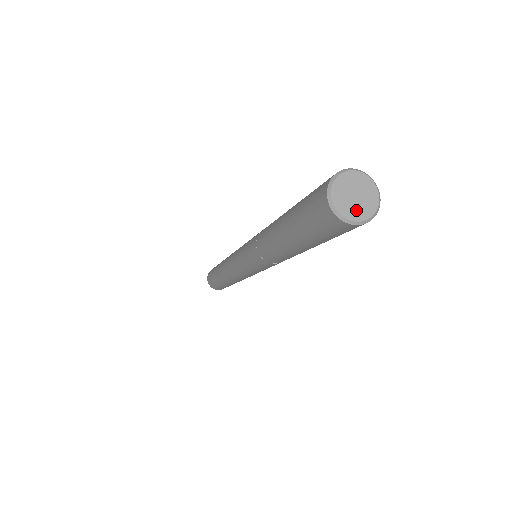
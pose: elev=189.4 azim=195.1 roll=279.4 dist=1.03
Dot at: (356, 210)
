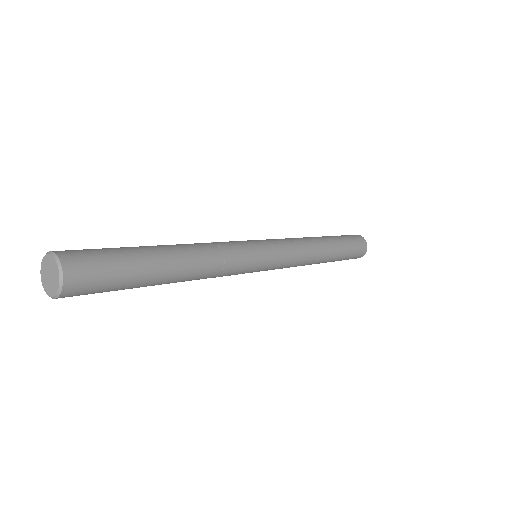
Dot at: (48, 286)
